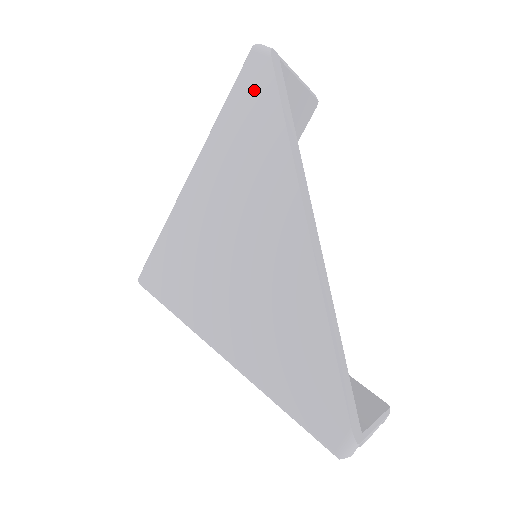
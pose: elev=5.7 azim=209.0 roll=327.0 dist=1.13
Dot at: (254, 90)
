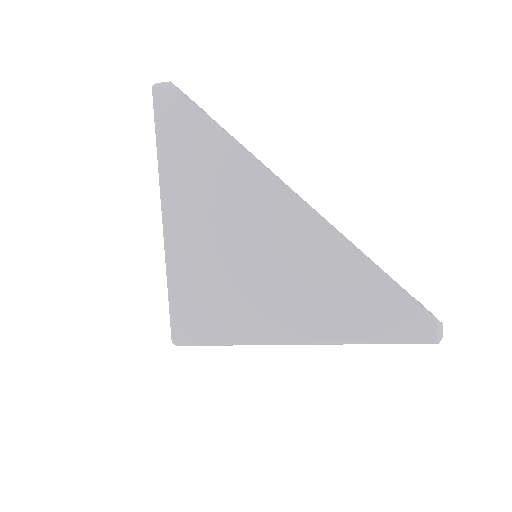
Dot at: (179, 122)
